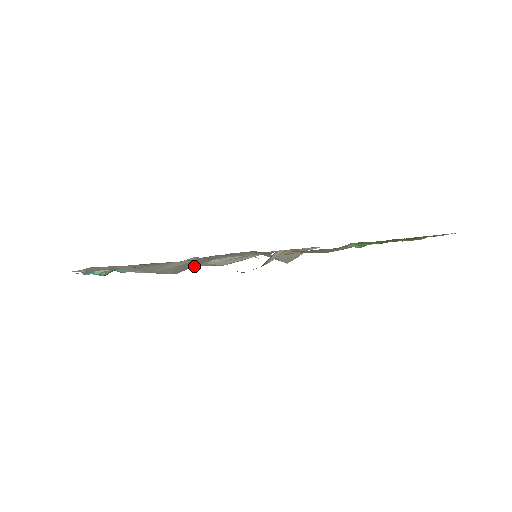
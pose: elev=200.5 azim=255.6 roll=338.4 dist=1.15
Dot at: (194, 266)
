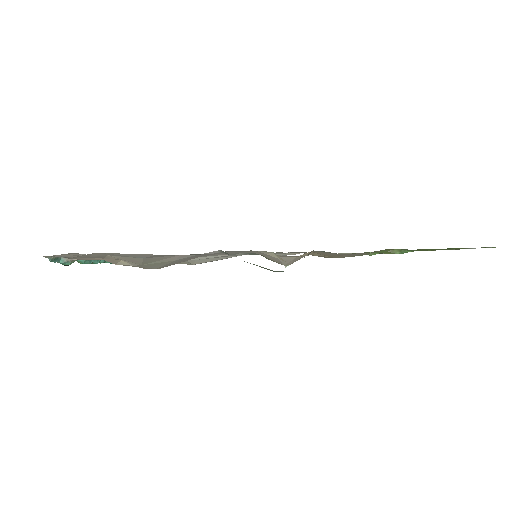
Dot at: occluded
